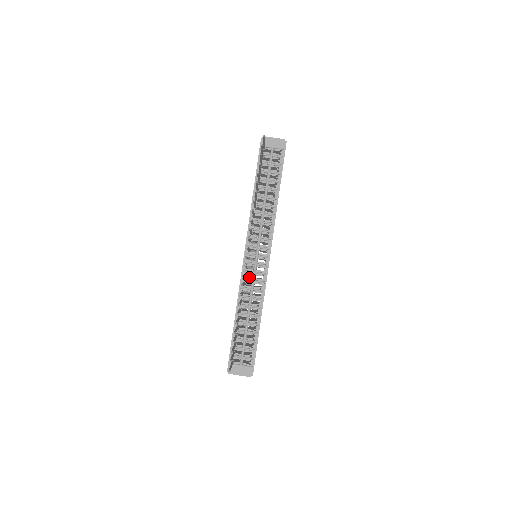
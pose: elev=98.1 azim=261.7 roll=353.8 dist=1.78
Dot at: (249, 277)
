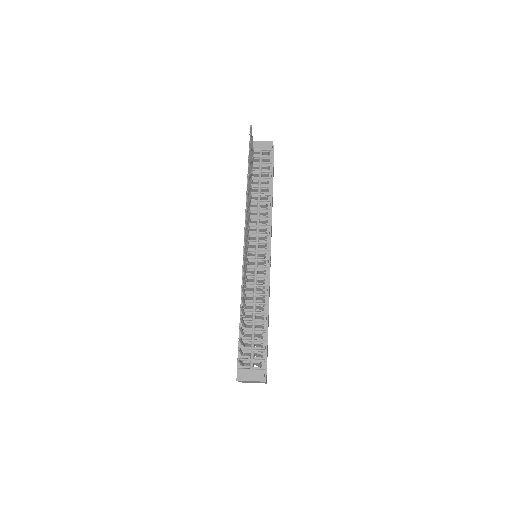
Dot at: occluded
